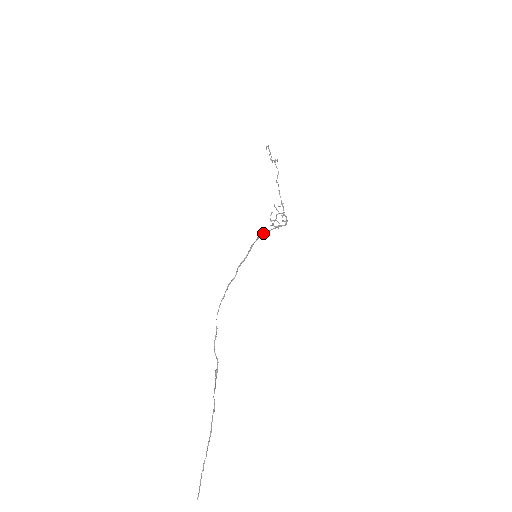
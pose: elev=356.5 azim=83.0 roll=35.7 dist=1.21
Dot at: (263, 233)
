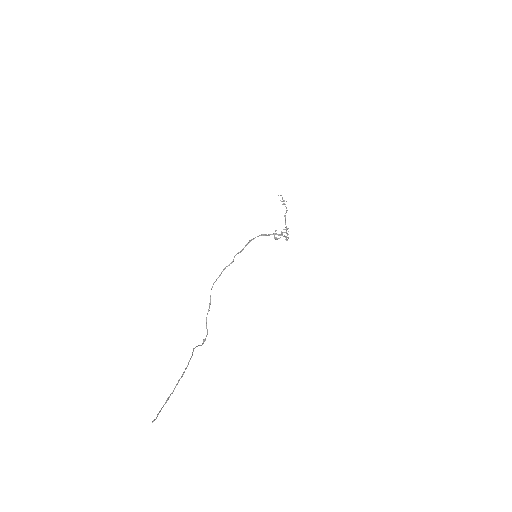
Dot at: (262, 235)
